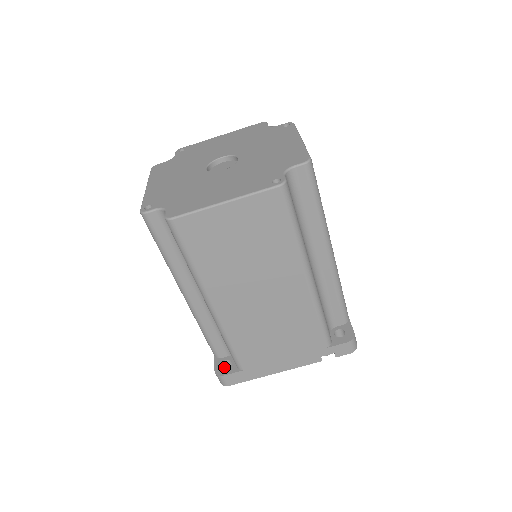
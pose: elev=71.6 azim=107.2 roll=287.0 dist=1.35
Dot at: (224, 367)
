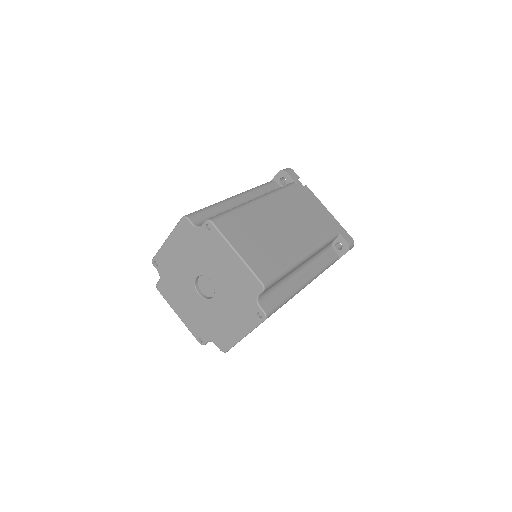
Dot at: occluded
